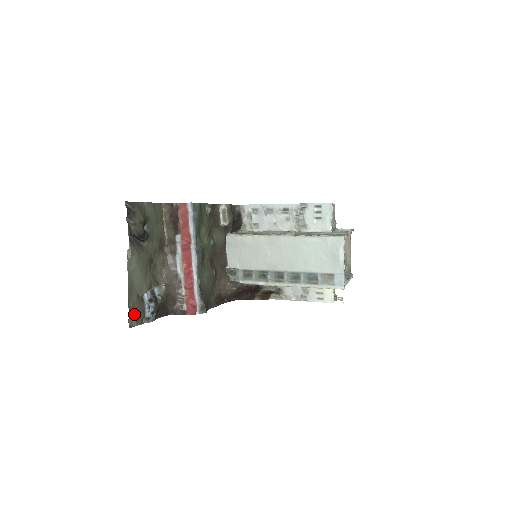
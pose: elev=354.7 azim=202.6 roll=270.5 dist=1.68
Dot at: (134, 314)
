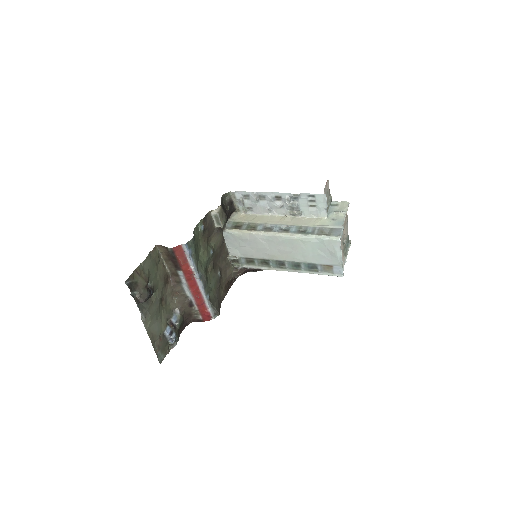
Dot at: (161, 351)
